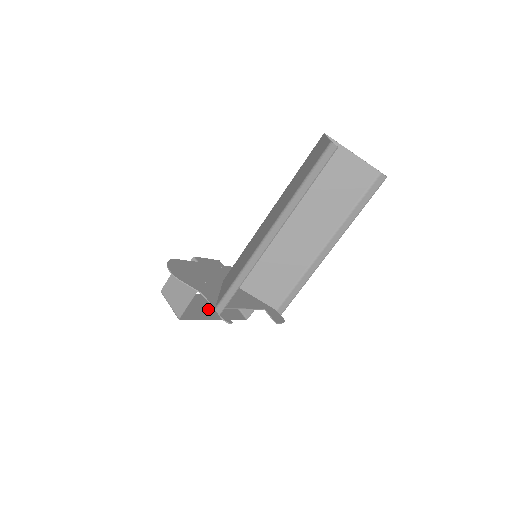
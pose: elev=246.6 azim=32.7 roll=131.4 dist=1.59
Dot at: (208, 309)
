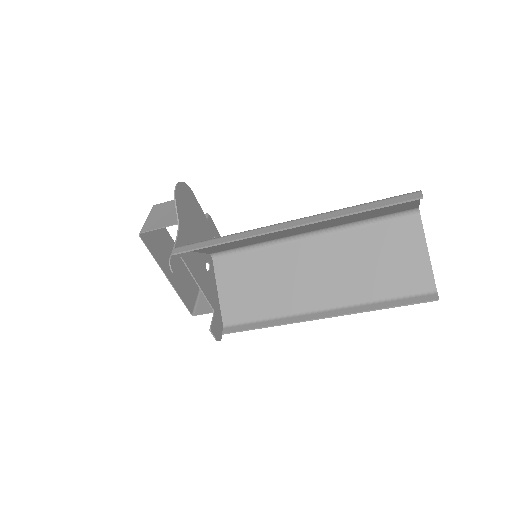
Dot at: occluded
